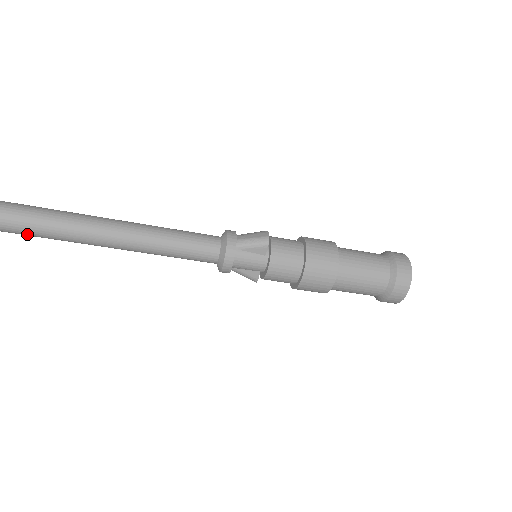
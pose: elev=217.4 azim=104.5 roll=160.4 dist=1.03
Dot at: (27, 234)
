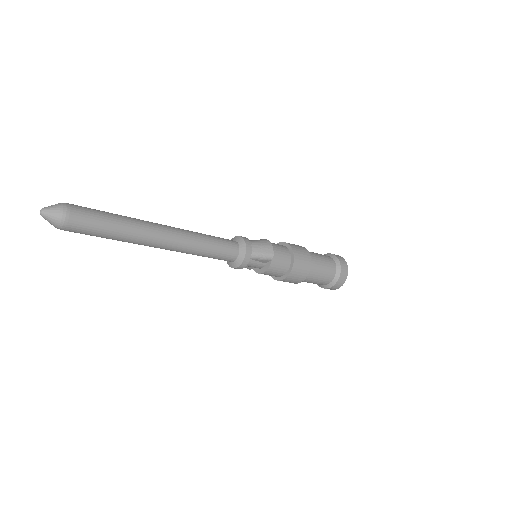
Dot at: occluded
